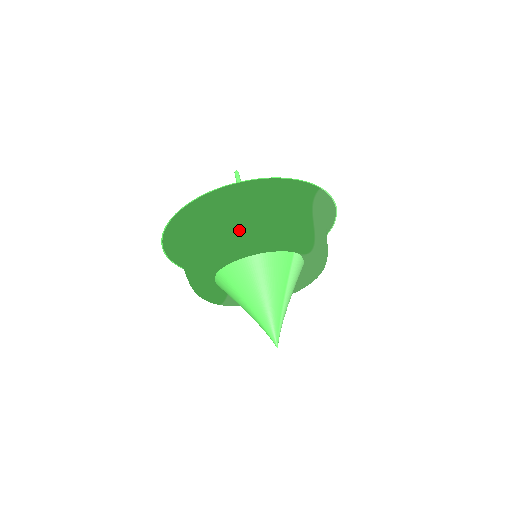
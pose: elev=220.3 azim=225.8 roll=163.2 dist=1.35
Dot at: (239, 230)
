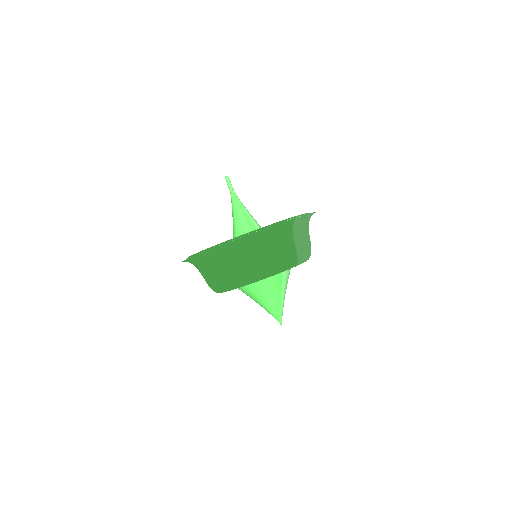
Dot at: (239, 271)
